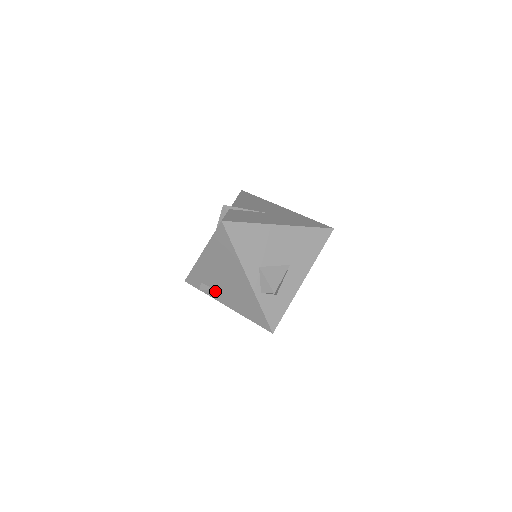
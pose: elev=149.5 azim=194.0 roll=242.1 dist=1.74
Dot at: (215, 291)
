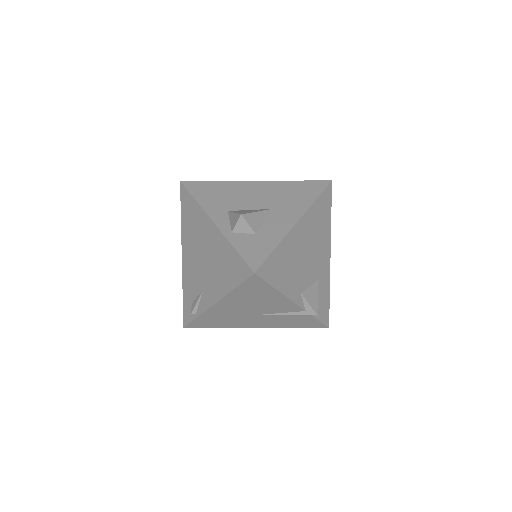
Dot at: (202, 295)
